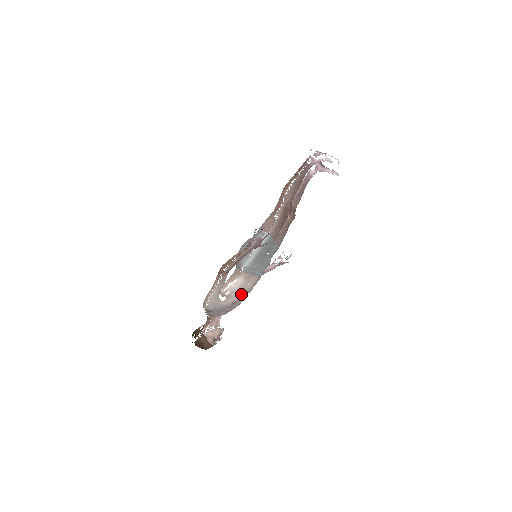
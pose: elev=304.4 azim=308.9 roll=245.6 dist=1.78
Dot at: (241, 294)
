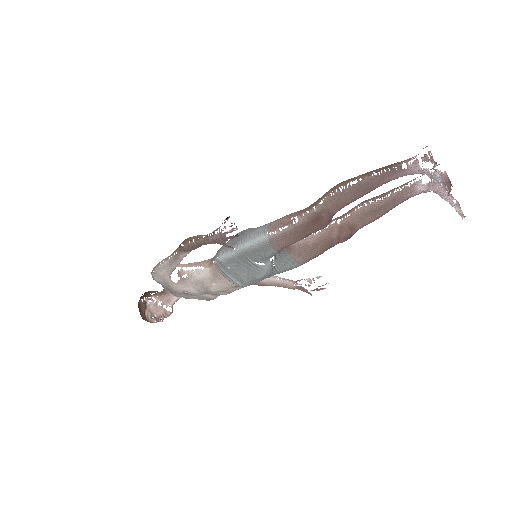
Dot at: (200, 289)
